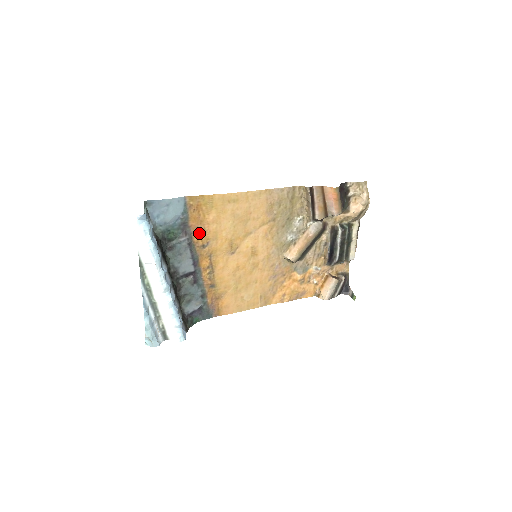
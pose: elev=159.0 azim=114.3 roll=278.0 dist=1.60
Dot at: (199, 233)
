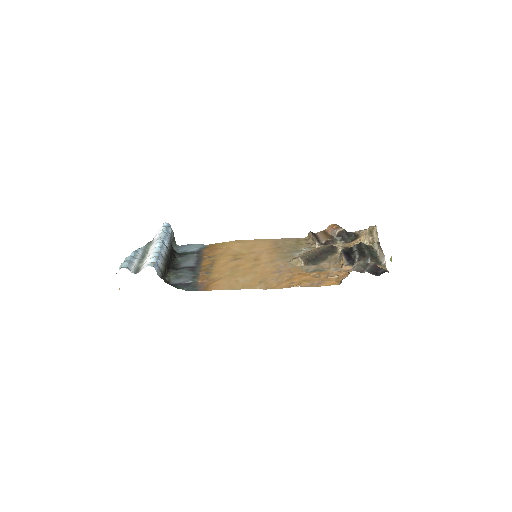
Dot at: (209, 253)
